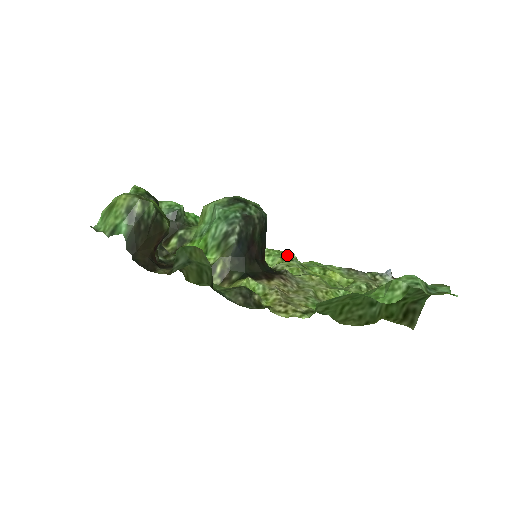
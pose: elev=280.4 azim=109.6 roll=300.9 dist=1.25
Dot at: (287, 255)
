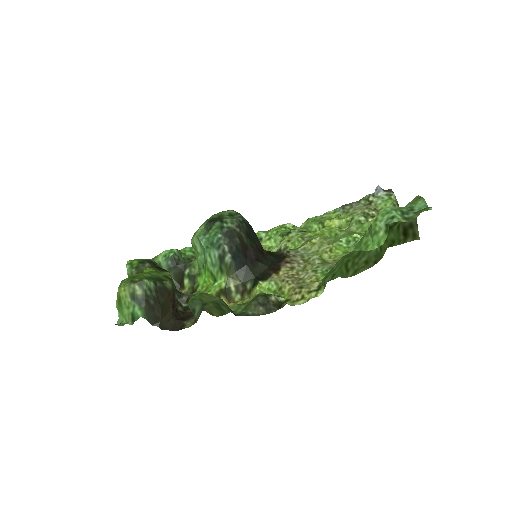
Dot at: (284, 228)
